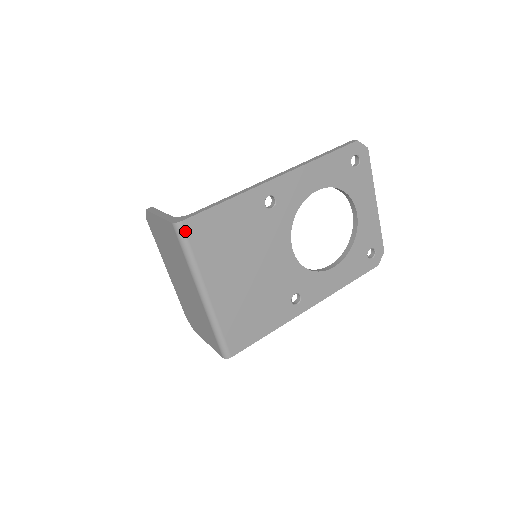
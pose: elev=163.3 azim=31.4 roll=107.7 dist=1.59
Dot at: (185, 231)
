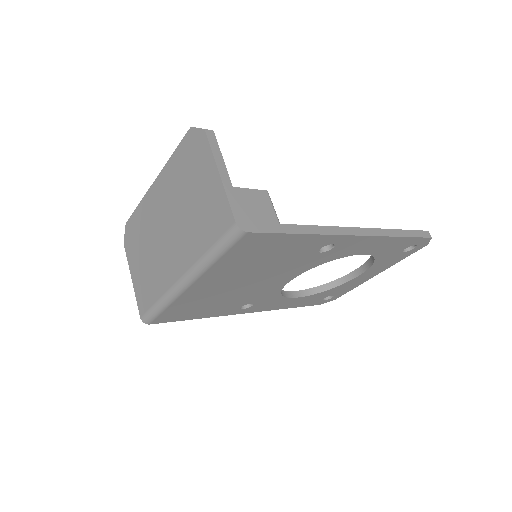
Dot at: (239, 240)
